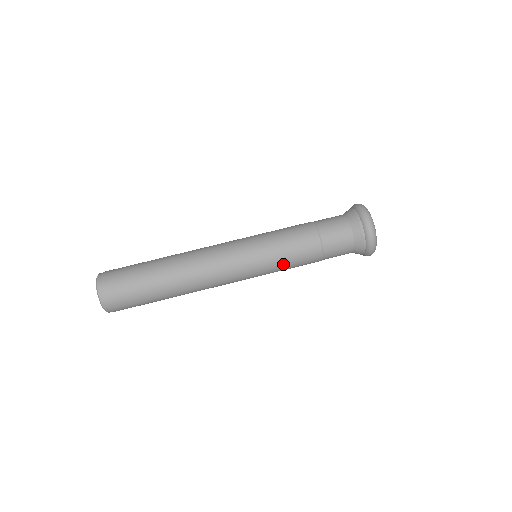
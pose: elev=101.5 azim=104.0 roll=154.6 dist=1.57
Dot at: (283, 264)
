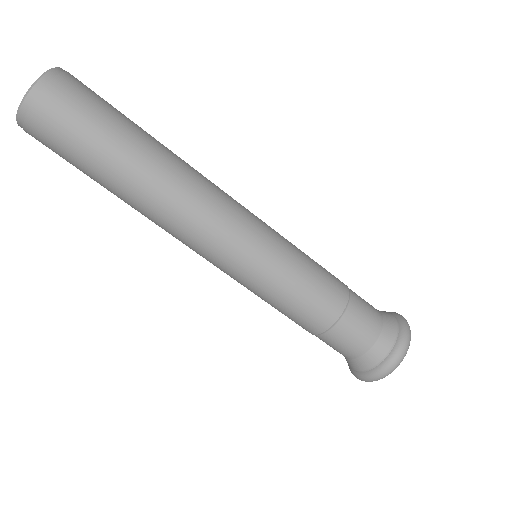
Dot at: (272, 301)
